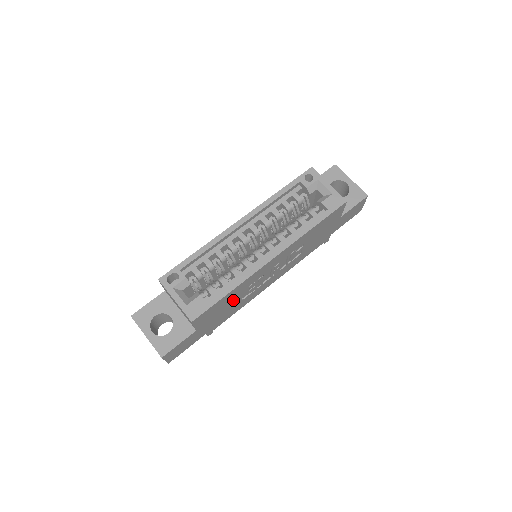
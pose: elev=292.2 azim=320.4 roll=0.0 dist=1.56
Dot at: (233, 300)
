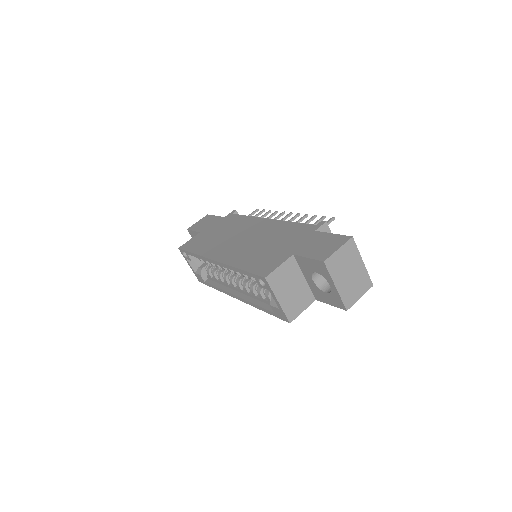
Dot at: occluded
